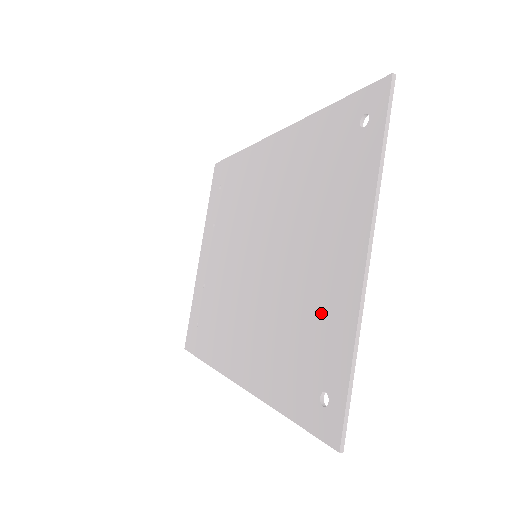
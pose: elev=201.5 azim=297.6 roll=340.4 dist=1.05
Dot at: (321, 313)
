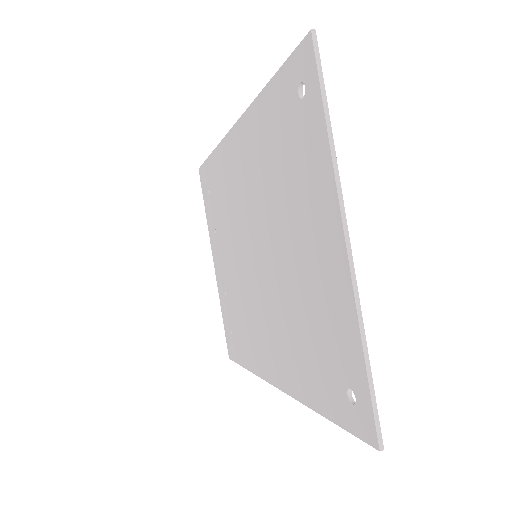
Dot at: (323, 307)
